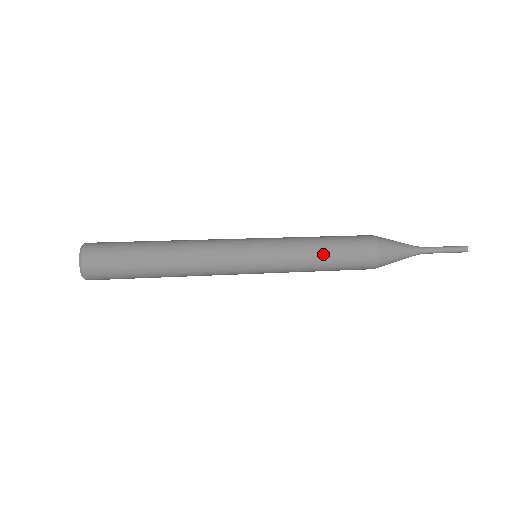
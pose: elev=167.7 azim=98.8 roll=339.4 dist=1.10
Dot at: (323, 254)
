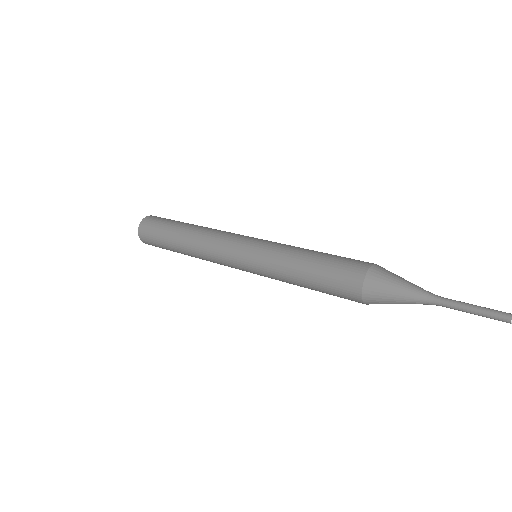
Dot at: (303, 285)
